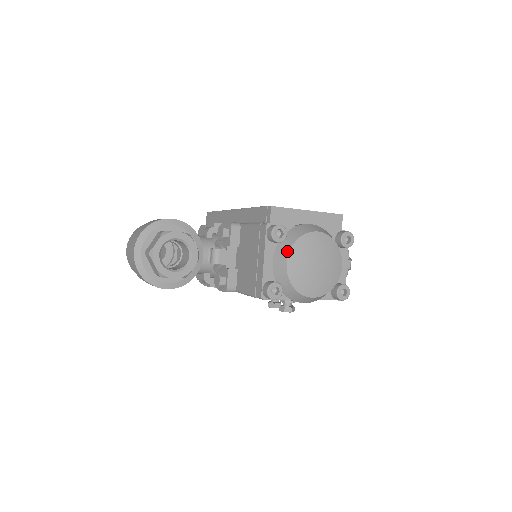
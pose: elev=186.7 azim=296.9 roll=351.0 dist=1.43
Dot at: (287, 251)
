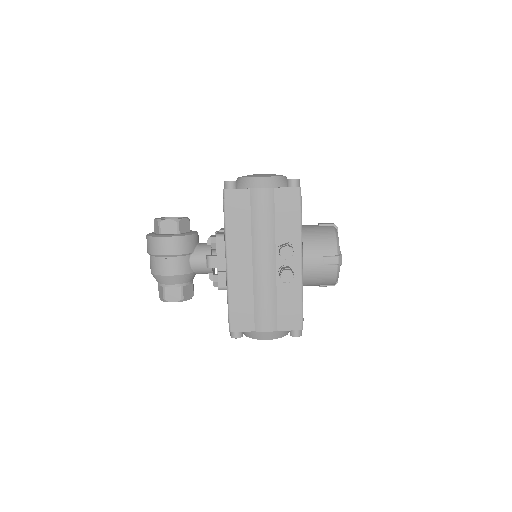
Dot at: occluded
